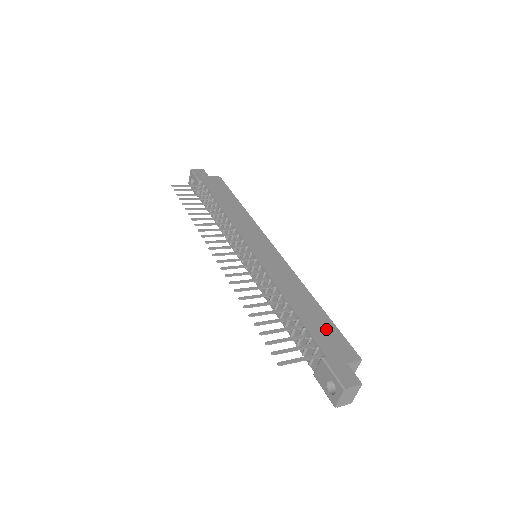
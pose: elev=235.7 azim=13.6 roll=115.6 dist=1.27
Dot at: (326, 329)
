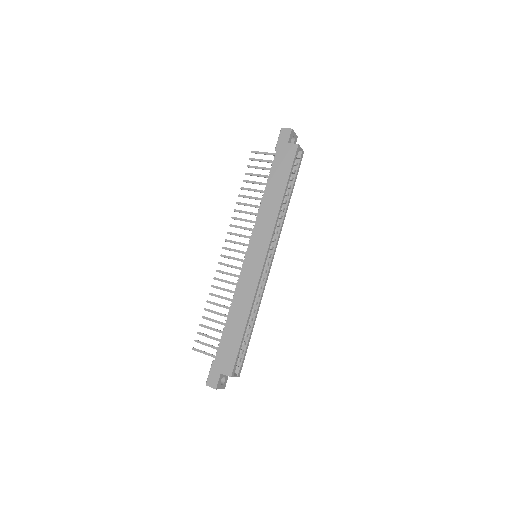
Dot at: (231, 346)
